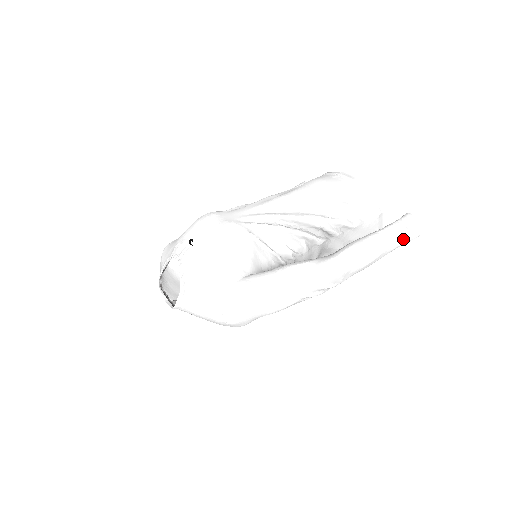
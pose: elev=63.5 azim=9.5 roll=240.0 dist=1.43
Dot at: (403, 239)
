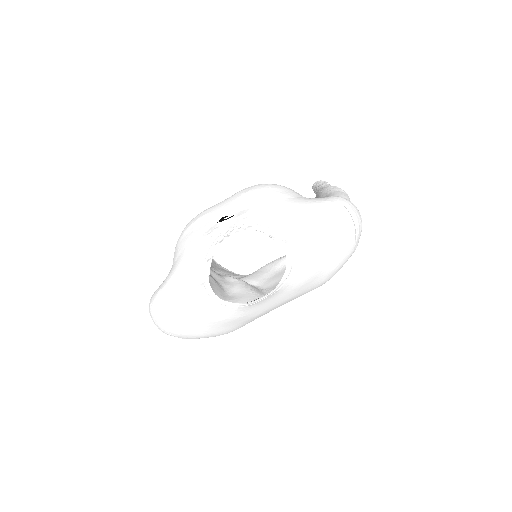
Dot at: occluded
